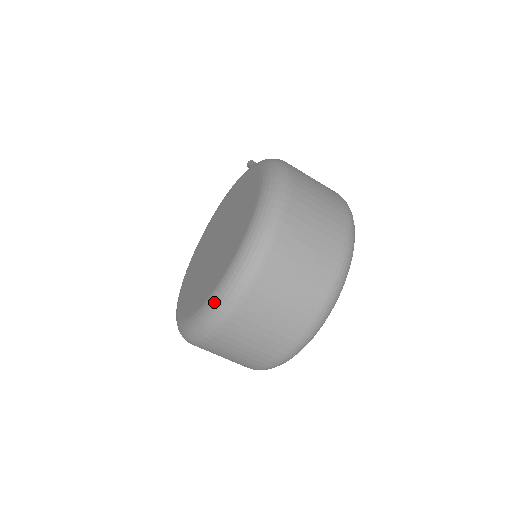
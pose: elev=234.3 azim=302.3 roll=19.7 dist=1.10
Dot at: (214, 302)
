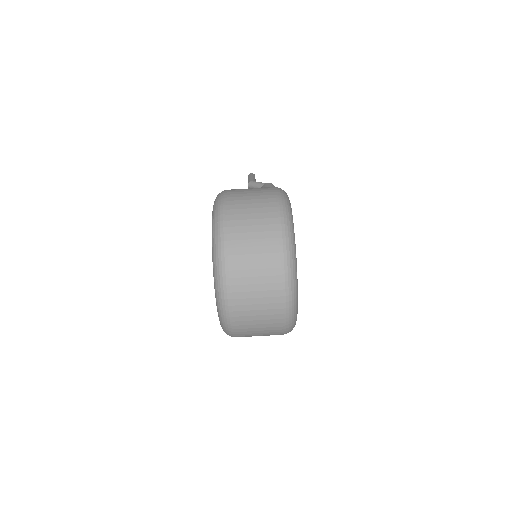
Dot at: (218, 310)
